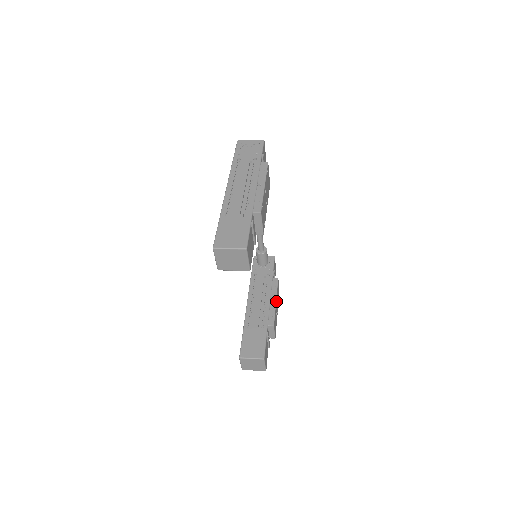
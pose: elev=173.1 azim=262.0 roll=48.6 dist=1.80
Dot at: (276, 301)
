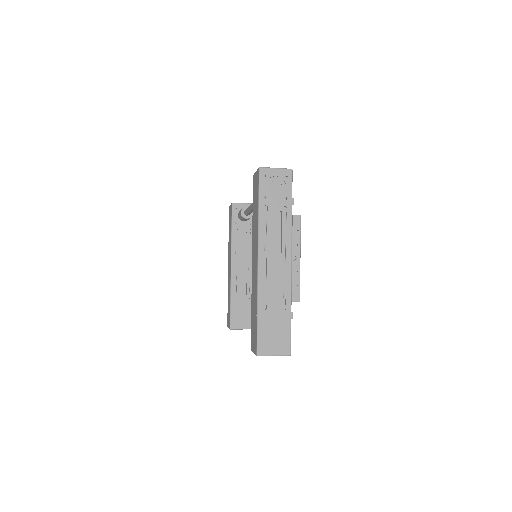
Dot at: occluded
